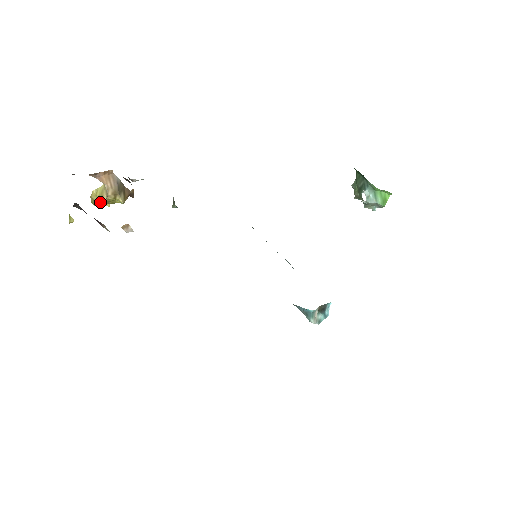
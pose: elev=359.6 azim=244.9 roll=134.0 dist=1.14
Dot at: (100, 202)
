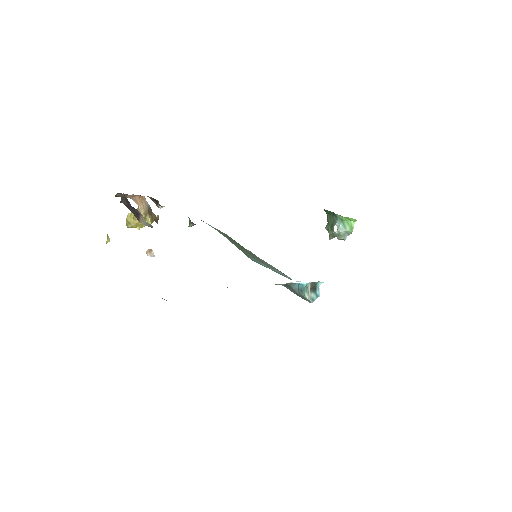
Dot at: (133, 222)
